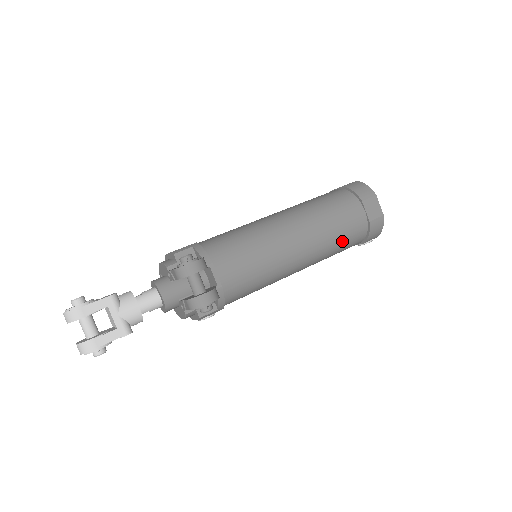
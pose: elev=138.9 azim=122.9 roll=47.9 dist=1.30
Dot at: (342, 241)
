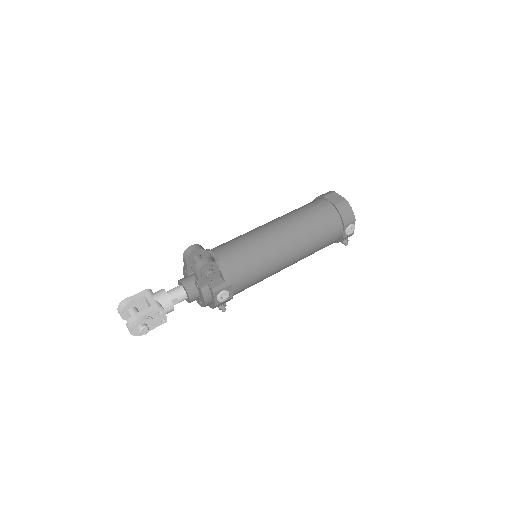
Dot at: (317, 223)
